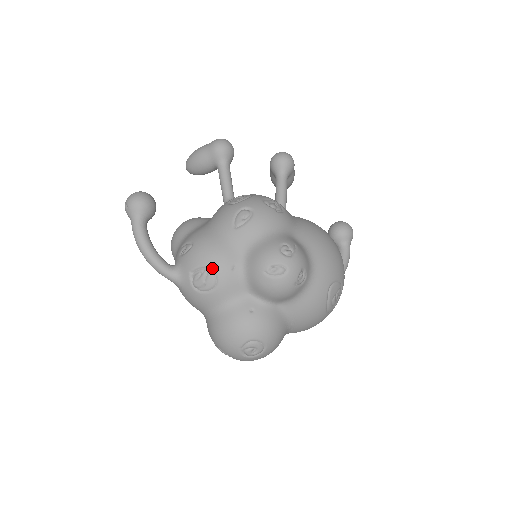
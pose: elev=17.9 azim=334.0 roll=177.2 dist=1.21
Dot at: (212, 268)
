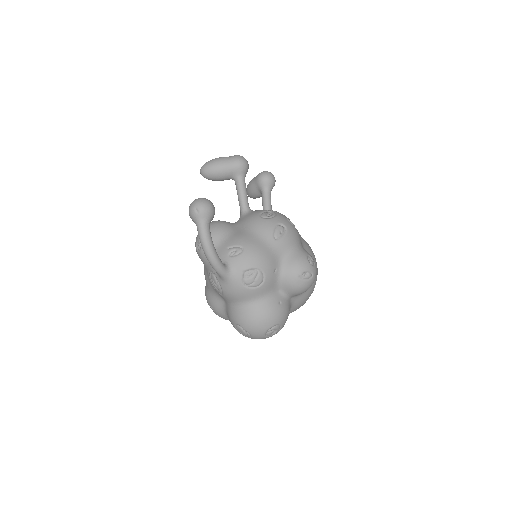
Dot at: (262, 270)
